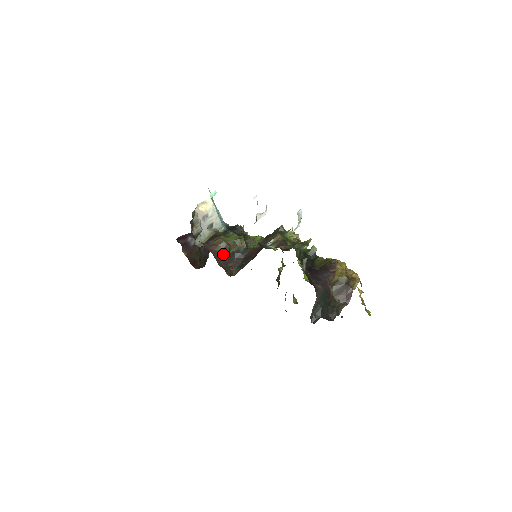
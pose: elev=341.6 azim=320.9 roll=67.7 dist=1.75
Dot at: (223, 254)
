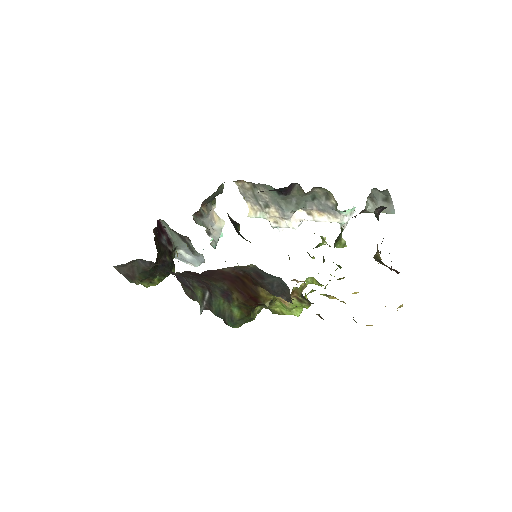
Dot at: (231, 220)
